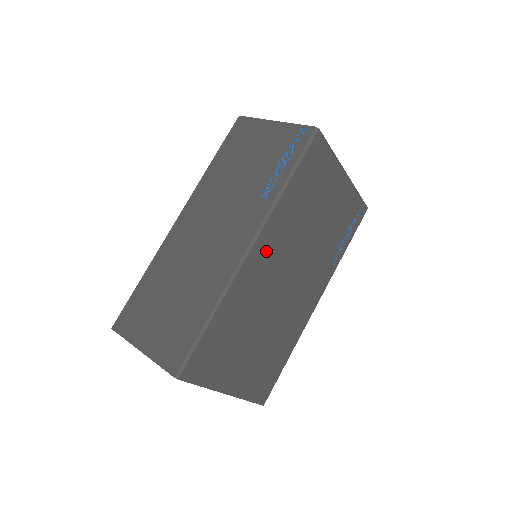
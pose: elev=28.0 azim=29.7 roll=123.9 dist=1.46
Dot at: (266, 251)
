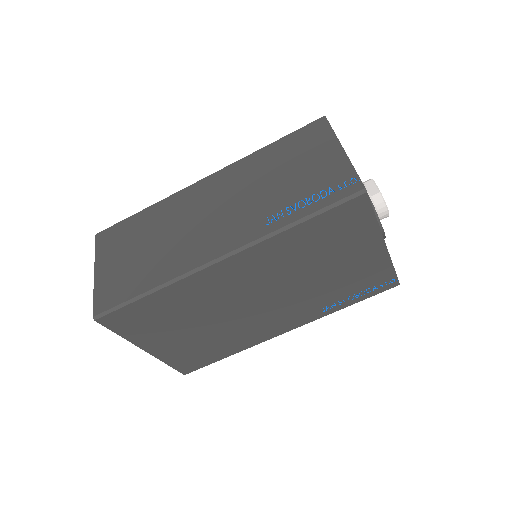
Dot at: (239, 269)
